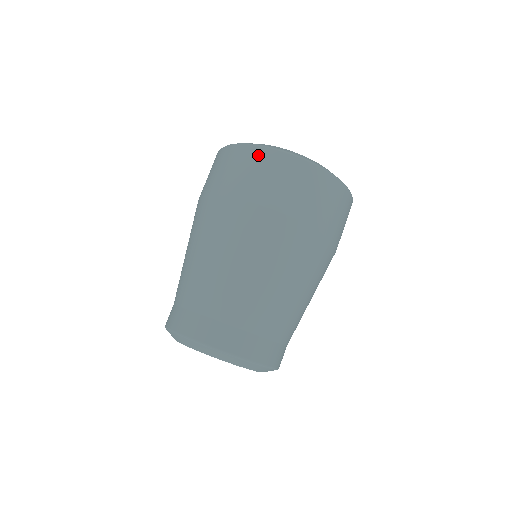
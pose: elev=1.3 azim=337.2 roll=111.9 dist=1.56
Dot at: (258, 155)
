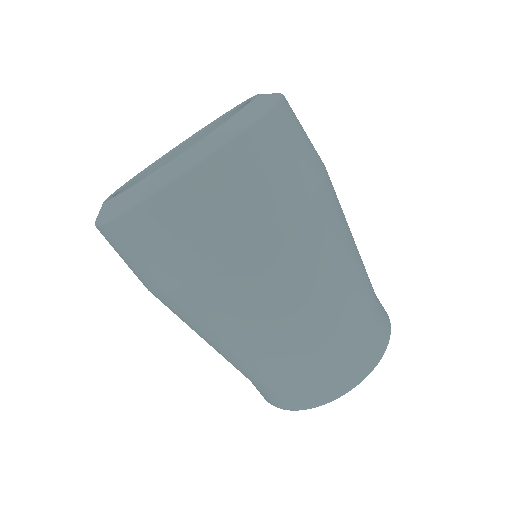
Dot at: occluded
